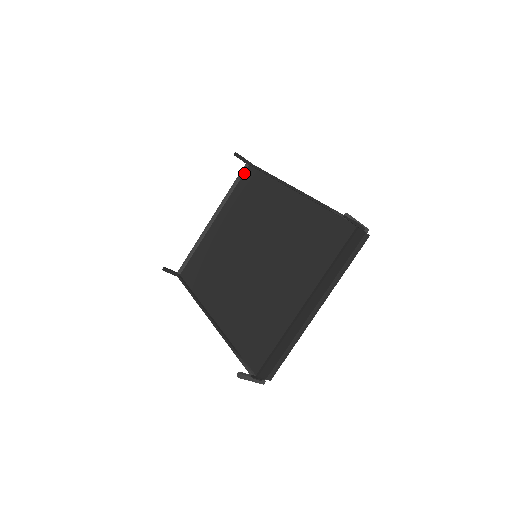
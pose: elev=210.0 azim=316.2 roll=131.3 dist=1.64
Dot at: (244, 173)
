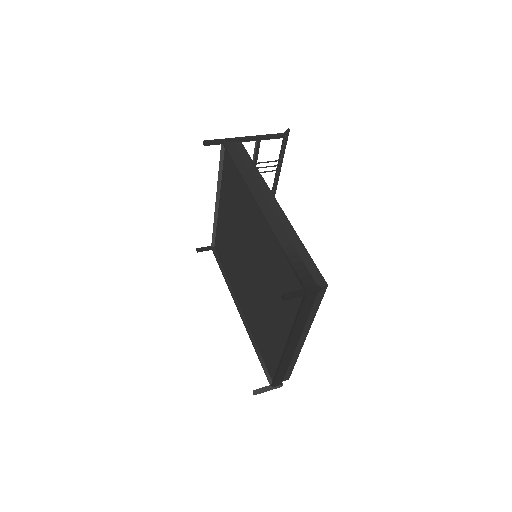
Dot at: (224, 153)
